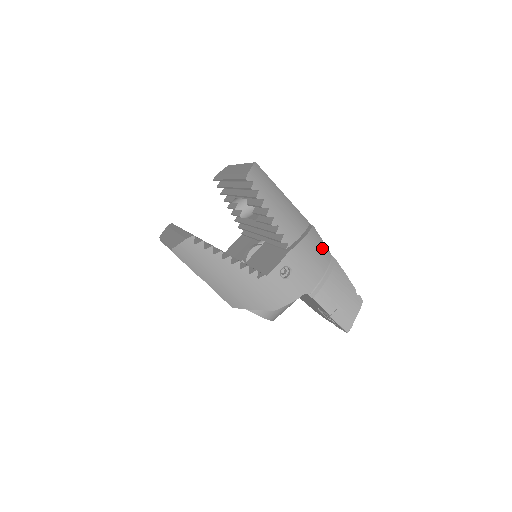
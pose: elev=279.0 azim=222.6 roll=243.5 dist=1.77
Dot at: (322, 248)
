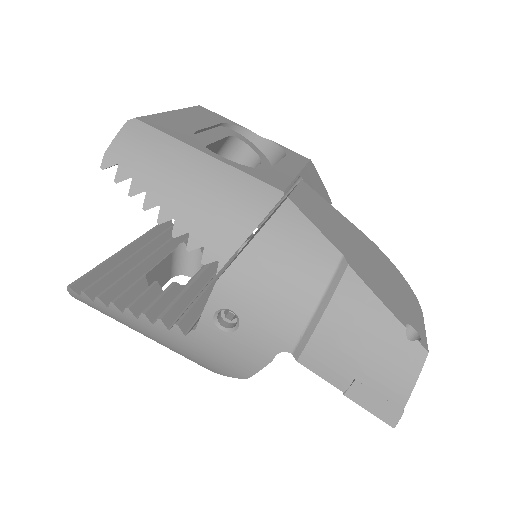
Dot at: (308, 246)
